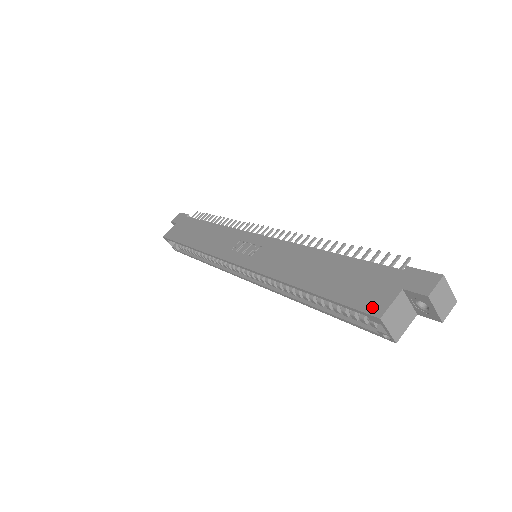
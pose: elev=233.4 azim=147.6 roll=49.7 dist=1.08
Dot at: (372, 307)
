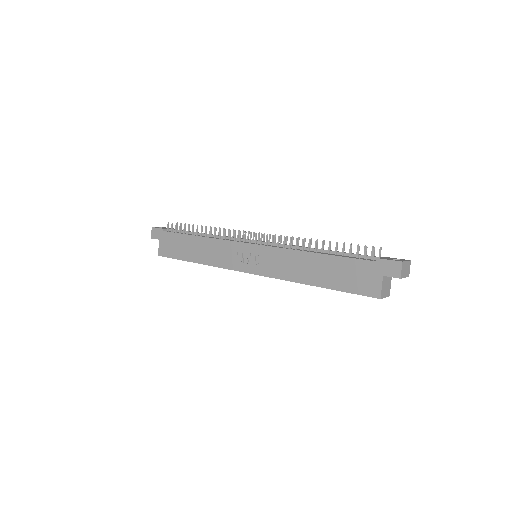
Dot at: (371, 292)
